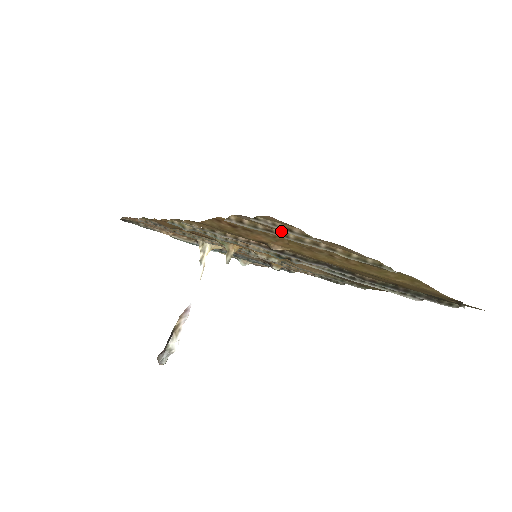
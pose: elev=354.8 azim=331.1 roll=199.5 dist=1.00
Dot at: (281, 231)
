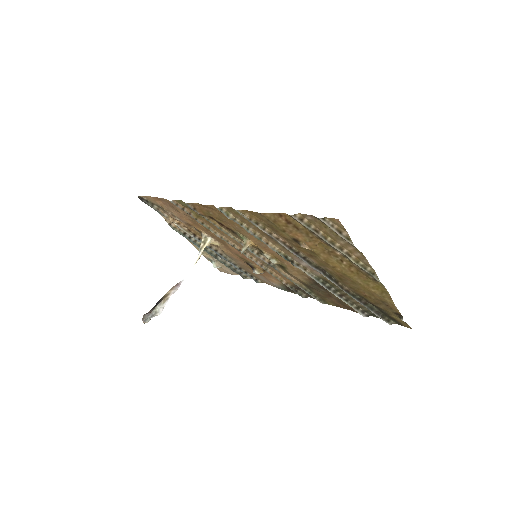
Dot at: (325, 233)
